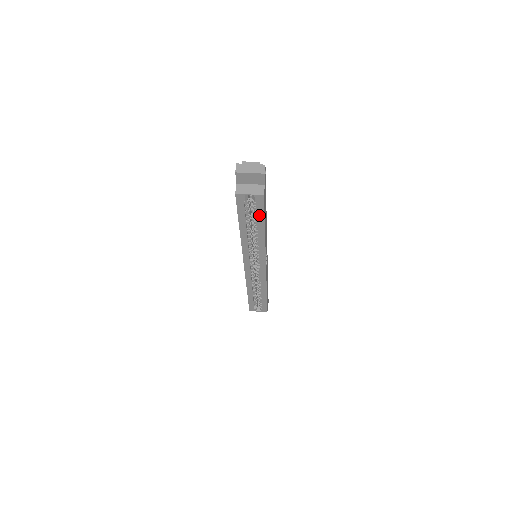
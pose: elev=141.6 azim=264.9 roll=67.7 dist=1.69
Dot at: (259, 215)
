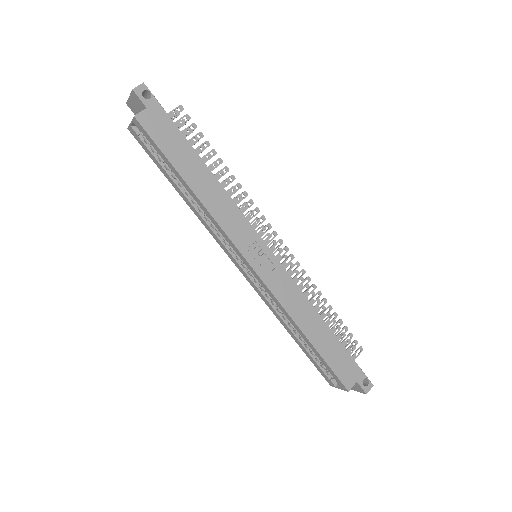
Dot at: (162, 156)
